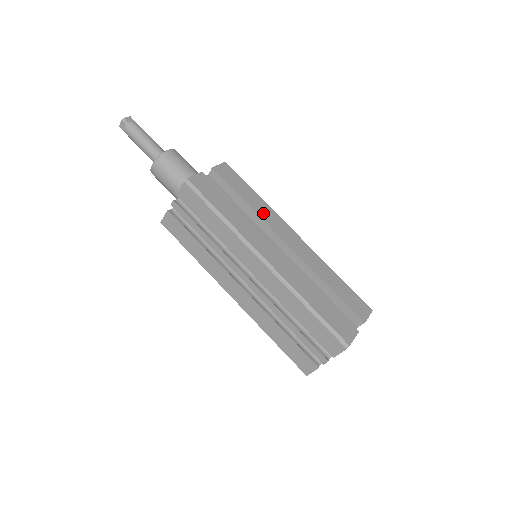
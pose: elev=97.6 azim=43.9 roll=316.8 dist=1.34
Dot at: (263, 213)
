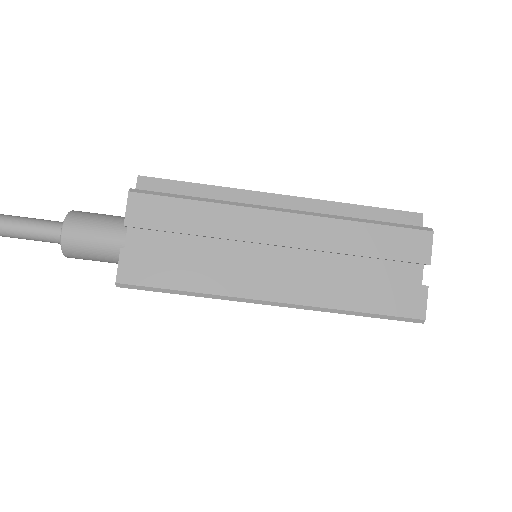
Dot at: (226, 228)
